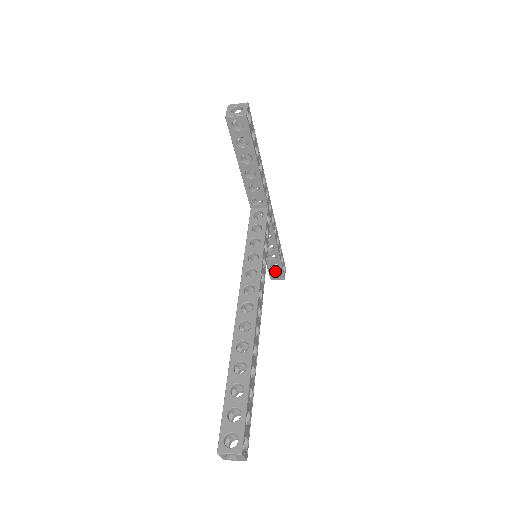
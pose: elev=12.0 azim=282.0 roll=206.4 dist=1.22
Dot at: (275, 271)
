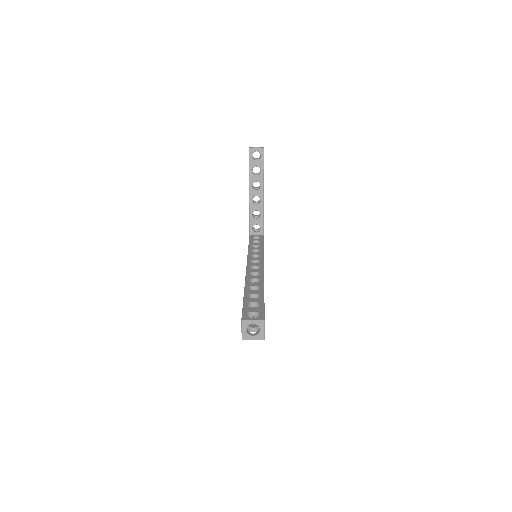
Dot at: occluded
